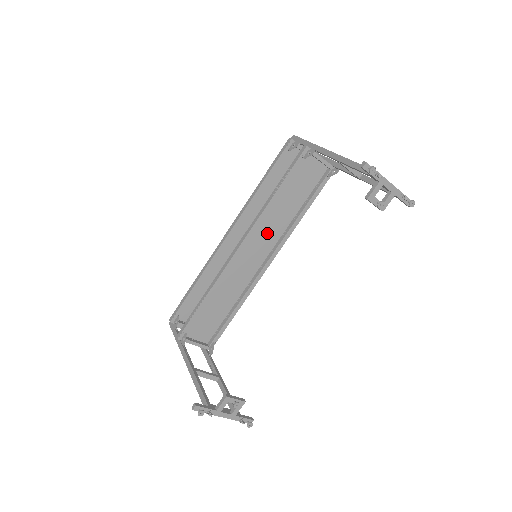
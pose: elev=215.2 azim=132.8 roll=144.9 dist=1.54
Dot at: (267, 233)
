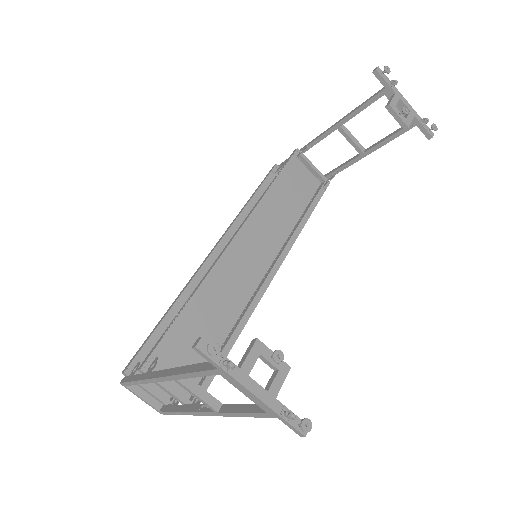
Dot at: (266, 236)
